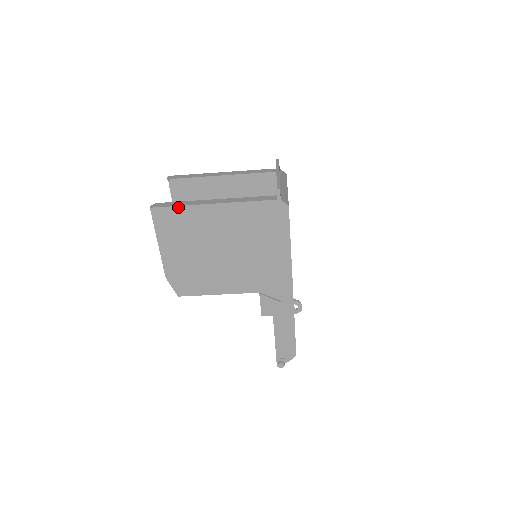
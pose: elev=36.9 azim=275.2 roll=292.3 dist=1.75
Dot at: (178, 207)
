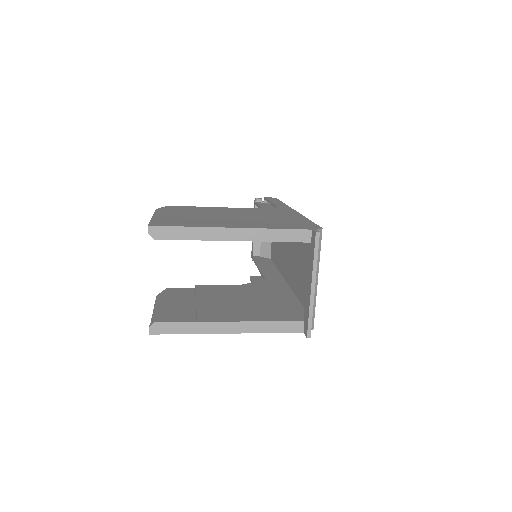
Dot at: (185, 333)
